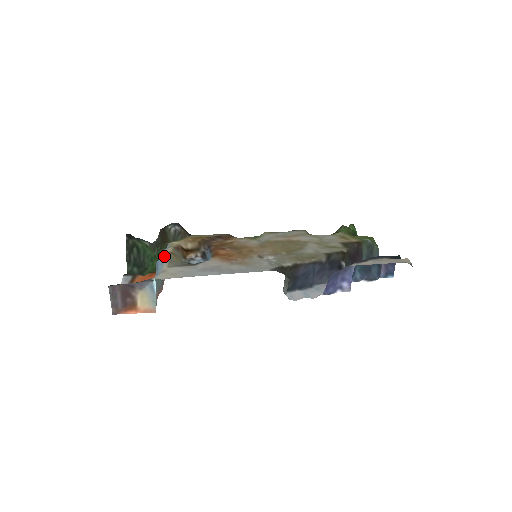
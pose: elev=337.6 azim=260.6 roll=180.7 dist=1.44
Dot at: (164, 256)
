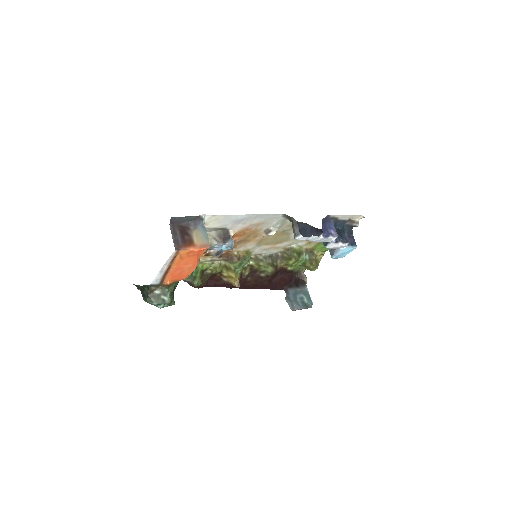
Dot at: occluded
